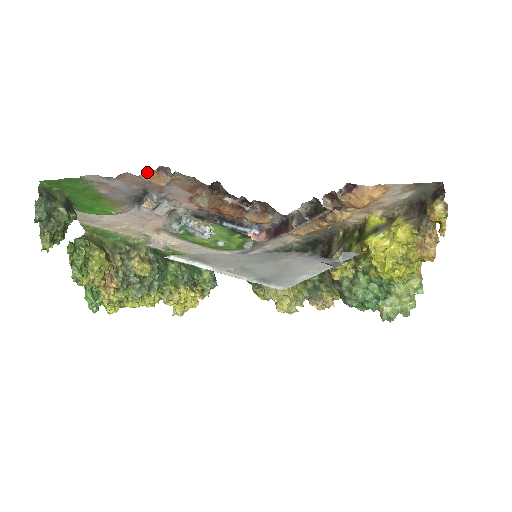
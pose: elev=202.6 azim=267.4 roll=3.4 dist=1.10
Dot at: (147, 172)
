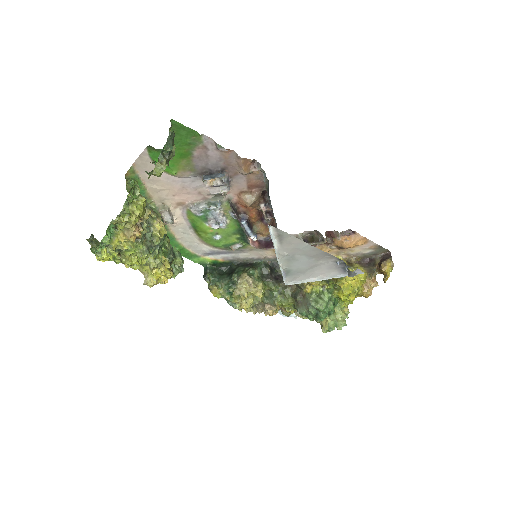
Dot at: occluded
